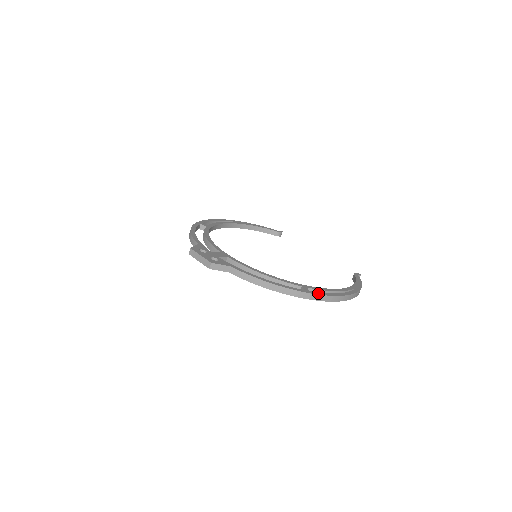
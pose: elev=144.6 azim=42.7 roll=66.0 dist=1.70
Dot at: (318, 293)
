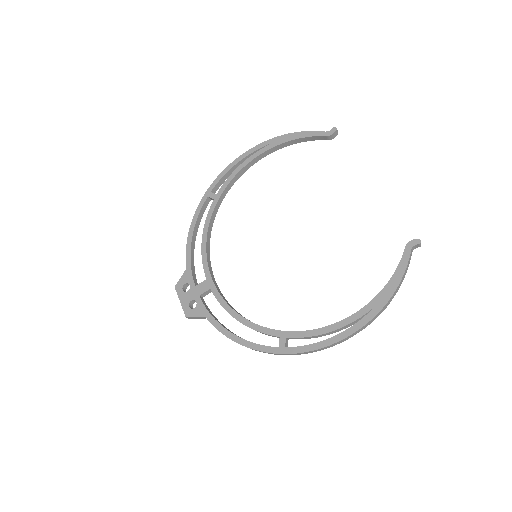
Dot at: (295, 350)
